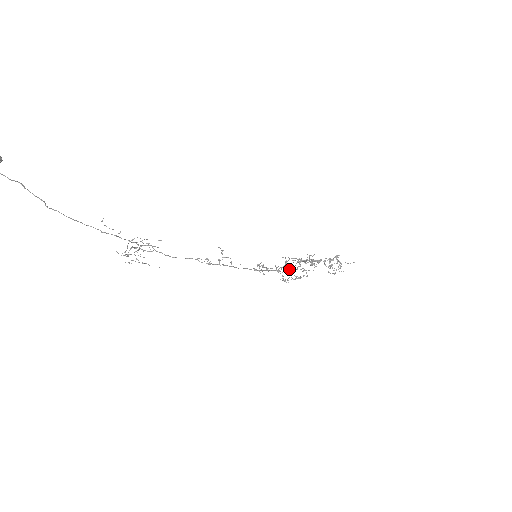
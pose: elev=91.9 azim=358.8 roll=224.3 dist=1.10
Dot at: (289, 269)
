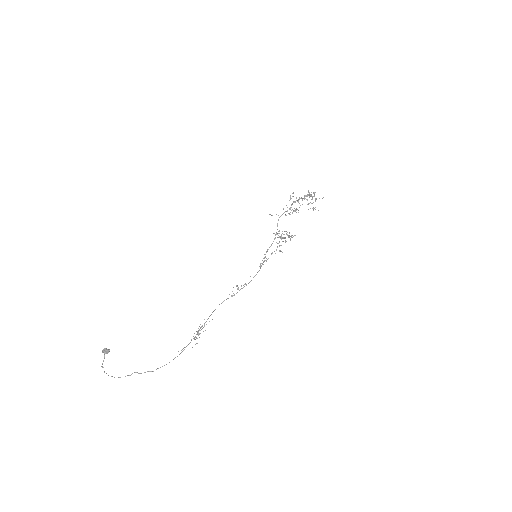
Dot at: (281, 235)
